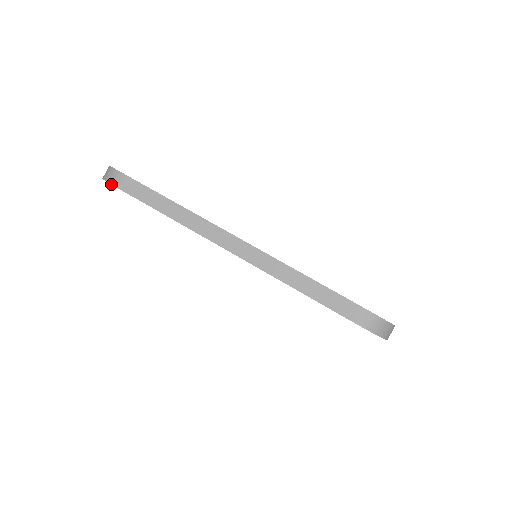
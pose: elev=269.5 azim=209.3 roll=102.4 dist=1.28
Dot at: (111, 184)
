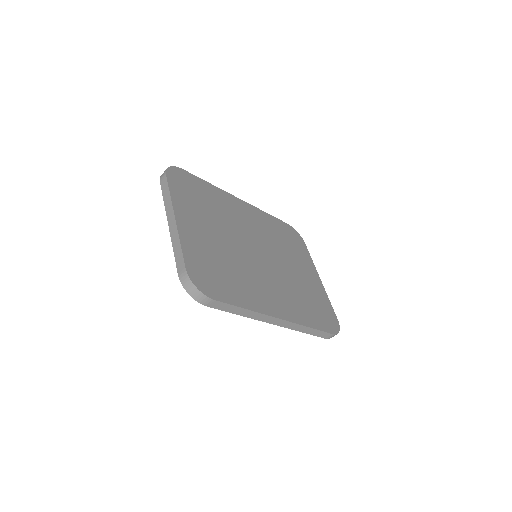
Dot at: occluded
